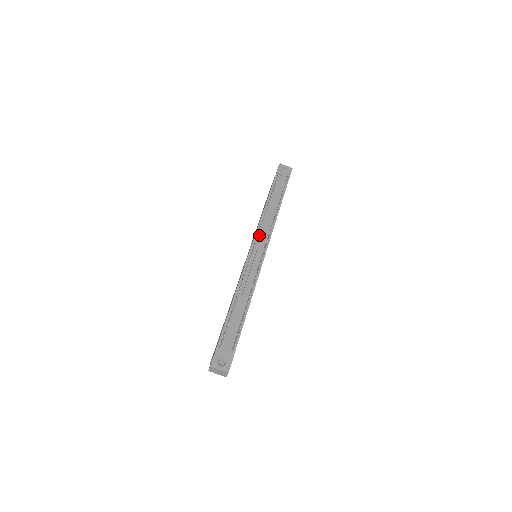
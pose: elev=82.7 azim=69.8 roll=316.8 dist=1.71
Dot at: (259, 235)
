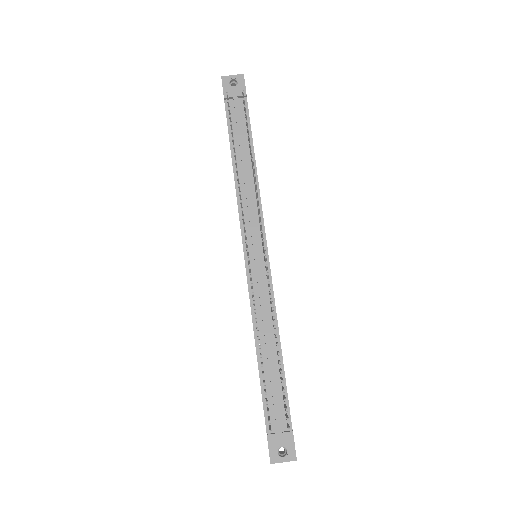
Dot at: (246, 226)
